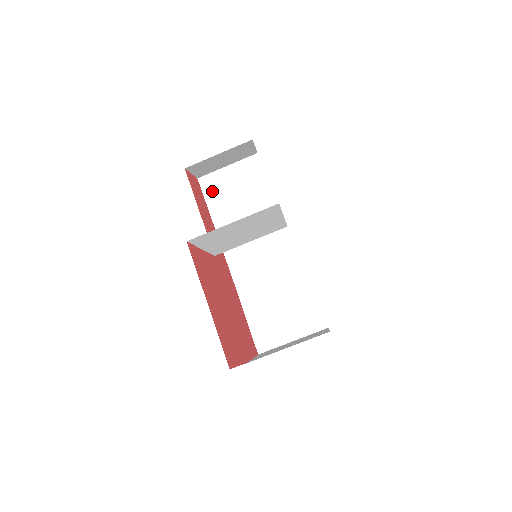
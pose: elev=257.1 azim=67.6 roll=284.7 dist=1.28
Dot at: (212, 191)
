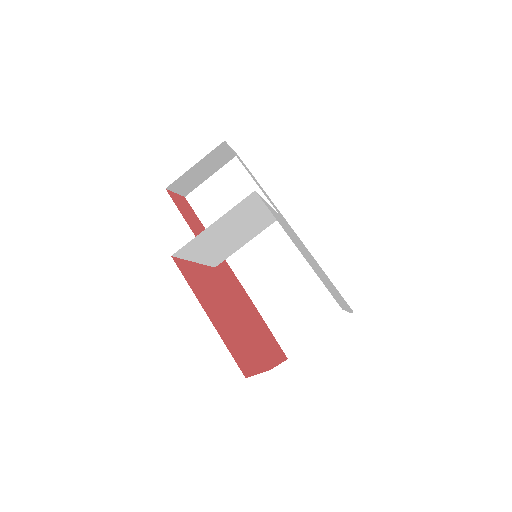
Dot at: (202, 205)
